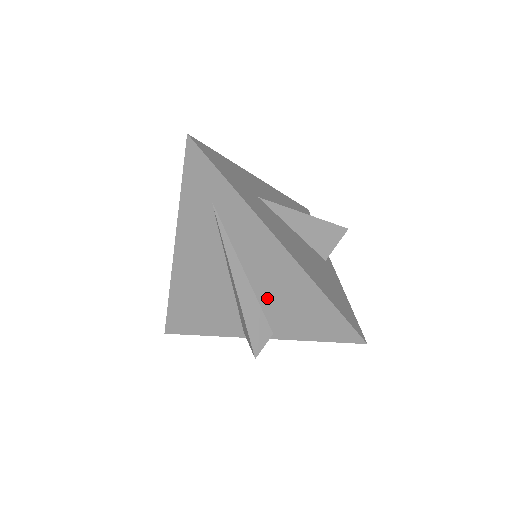
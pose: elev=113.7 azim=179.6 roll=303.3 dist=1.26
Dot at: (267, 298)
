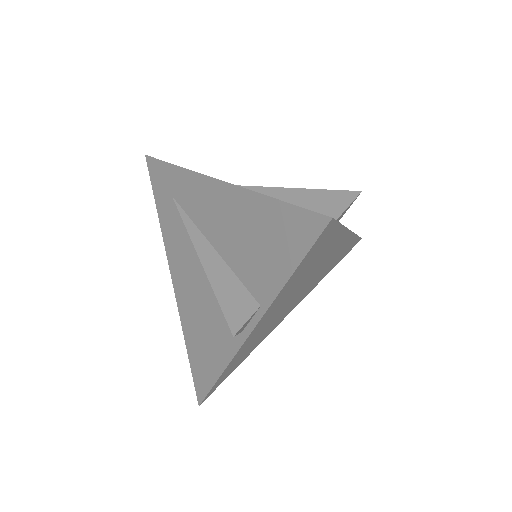
Dot at: (237, 259)
